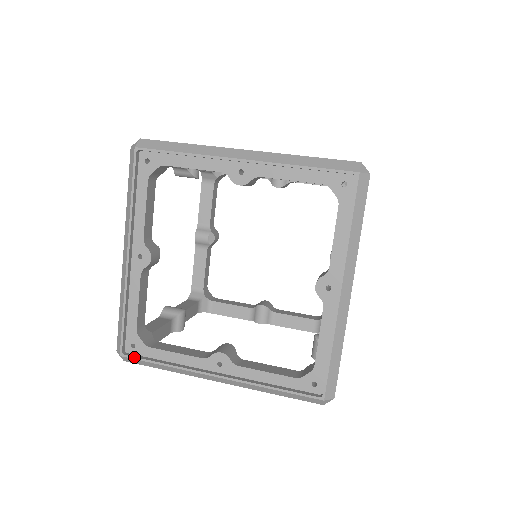
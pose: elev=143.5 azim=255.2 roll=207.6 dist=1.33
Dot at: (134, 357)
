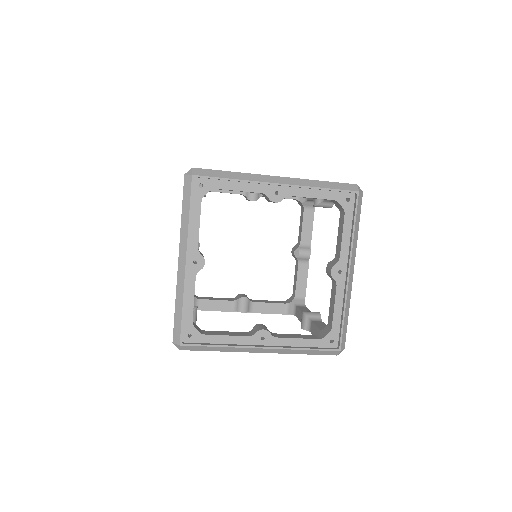
Dot at: (193, 344)
